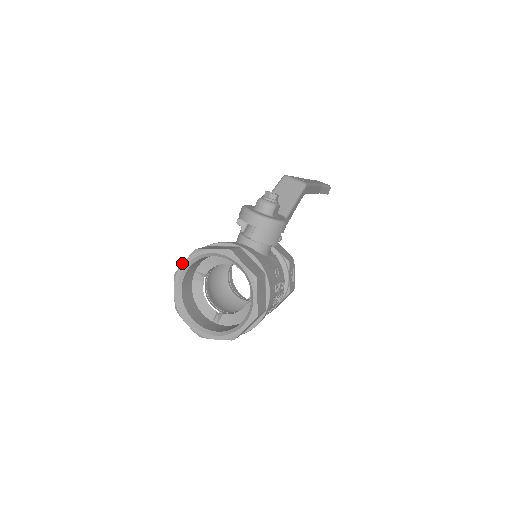
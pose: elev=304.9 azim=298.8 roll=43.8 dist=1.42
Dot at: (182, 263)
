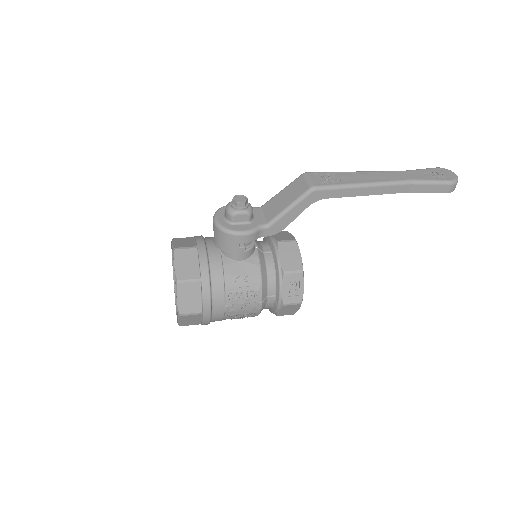
Dot at: (171, 246)
